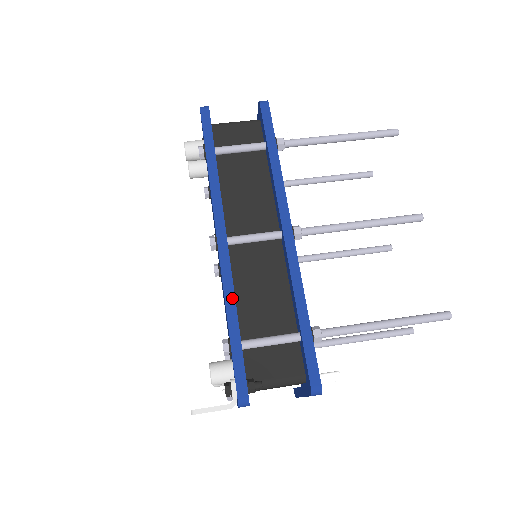
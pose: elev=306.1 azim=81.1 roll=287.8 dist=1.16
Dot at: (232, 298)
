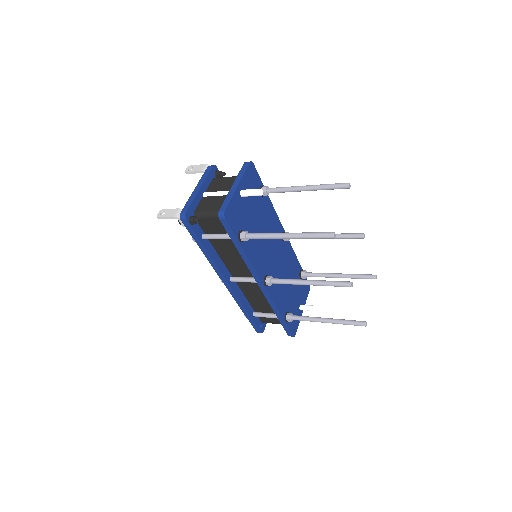
Dot at: occluded
